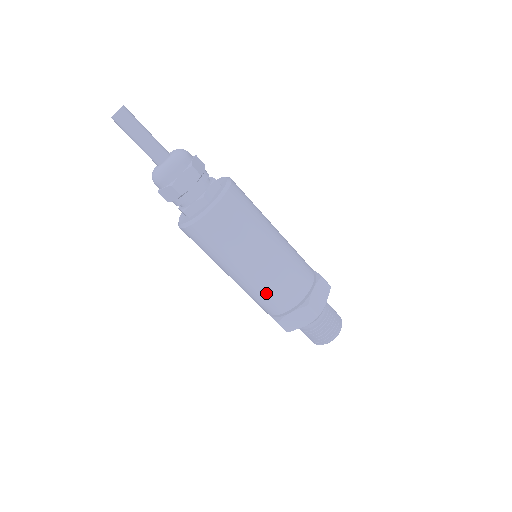
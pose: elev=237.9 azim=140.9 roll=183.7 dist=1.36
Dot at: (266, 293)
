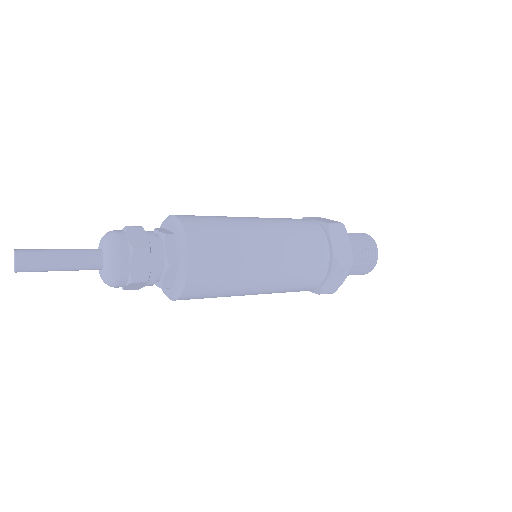
Dot at: (292, 286)
